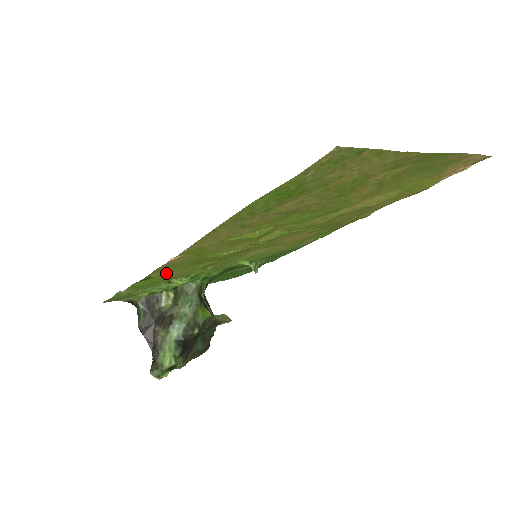
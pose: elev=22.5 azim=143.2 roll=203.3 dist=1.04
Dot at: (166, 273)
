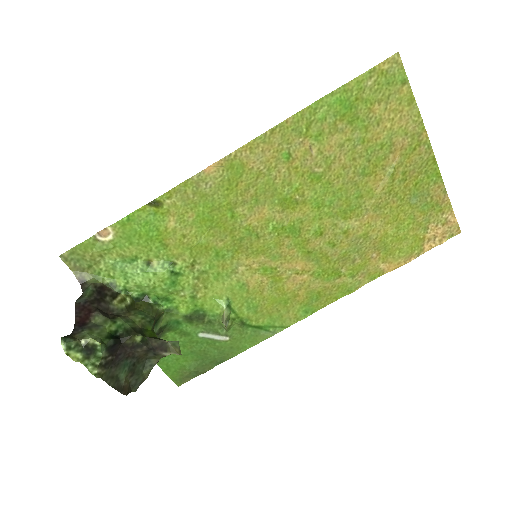
Dot at: (174, 216)
